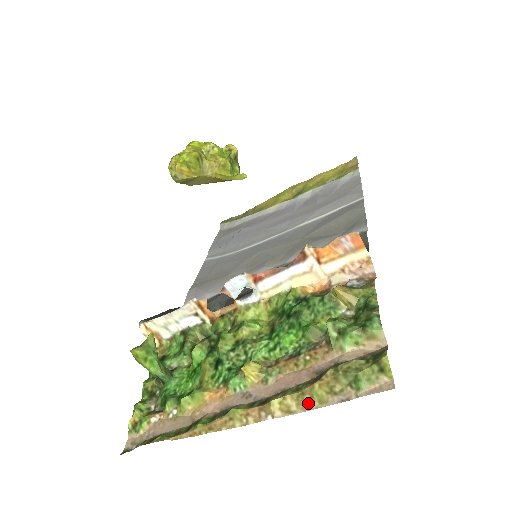
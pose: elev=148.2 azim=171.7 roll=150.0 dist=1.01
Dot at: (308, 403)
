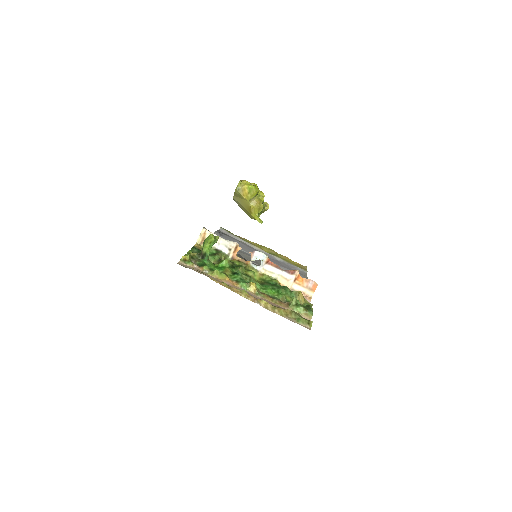
Dot at: (276, 312)
